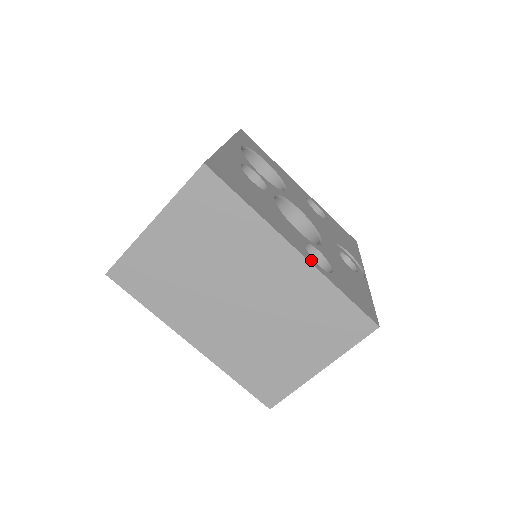
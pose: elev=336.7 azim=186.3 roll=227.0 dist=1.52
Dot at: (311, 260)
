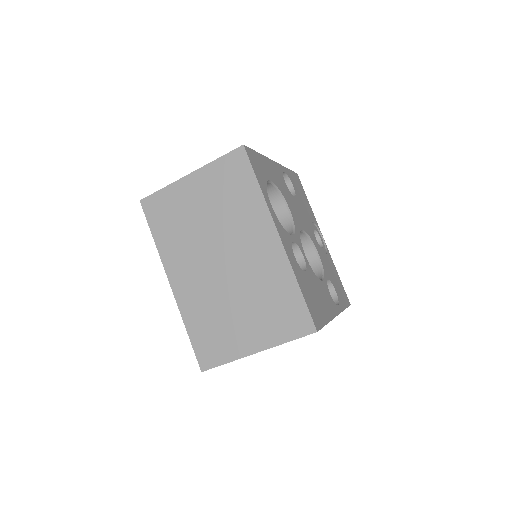
Dot at: (338, 309)
